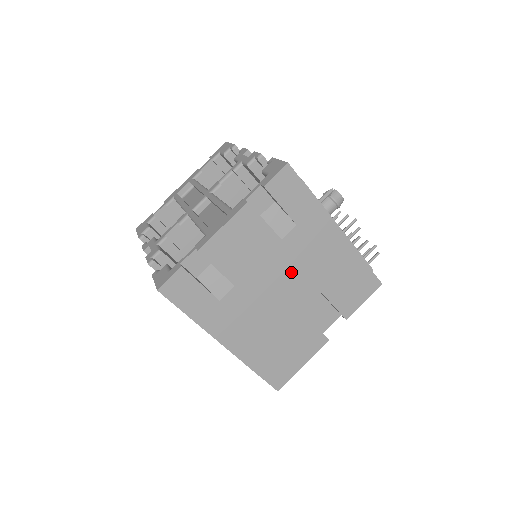
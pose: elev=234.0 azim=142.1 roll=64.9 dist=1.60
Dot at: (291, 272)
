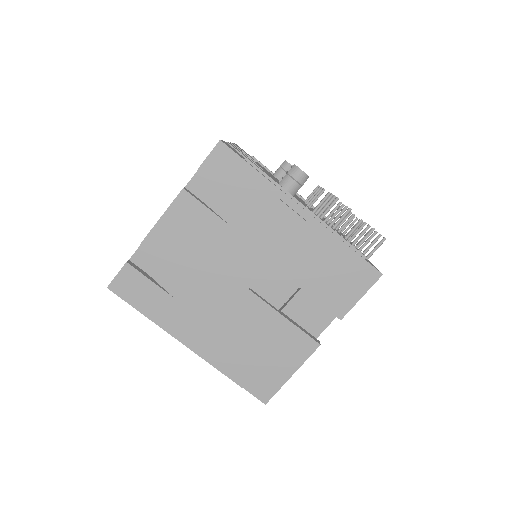
Dot at: (251, 263)
